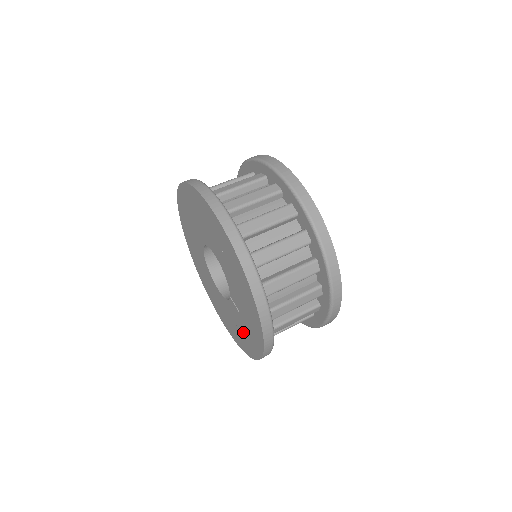
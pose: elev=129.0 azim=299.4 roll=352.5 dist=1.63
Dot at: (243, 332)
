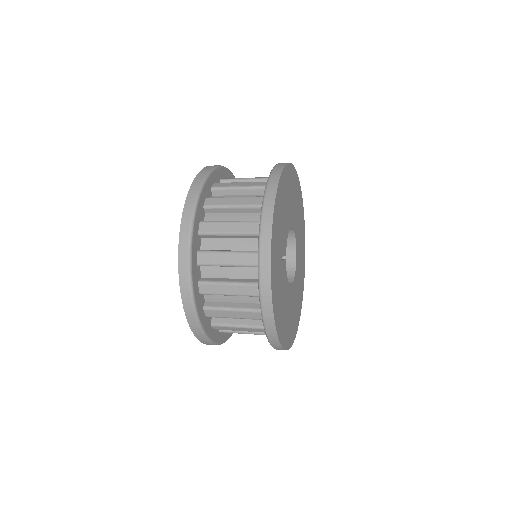
Dot at: occluded
